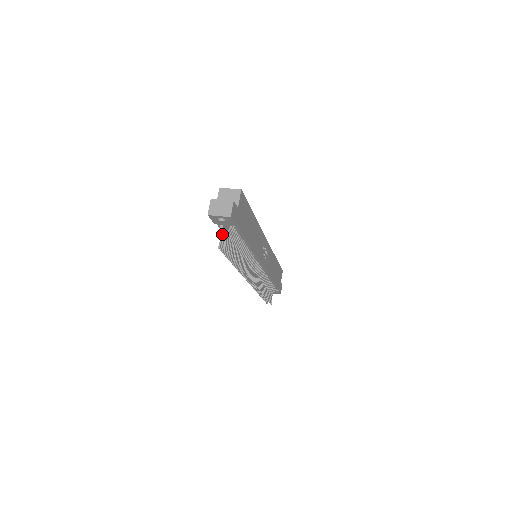
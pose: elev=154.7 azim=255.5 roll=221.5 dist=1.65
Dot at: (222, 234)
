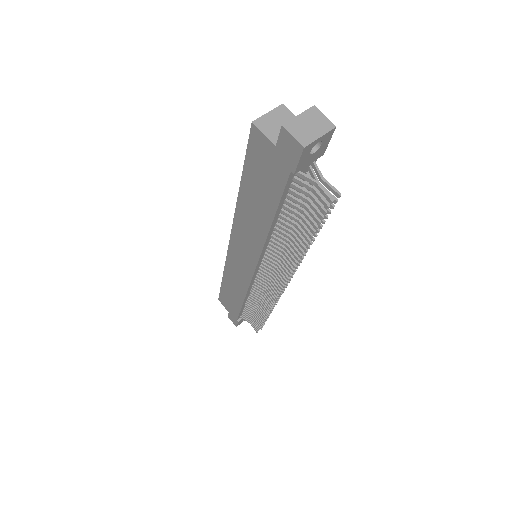
Dot at: (316, 181)
